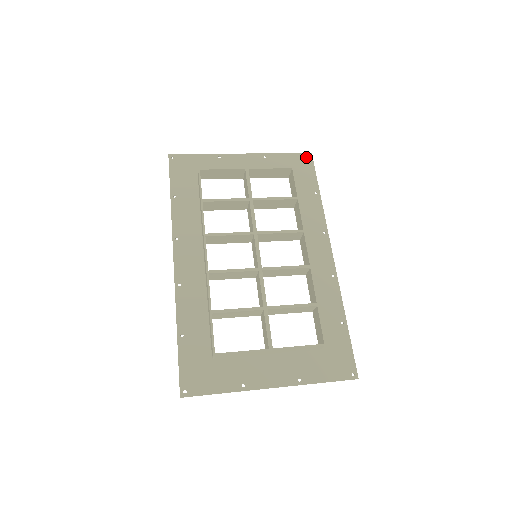
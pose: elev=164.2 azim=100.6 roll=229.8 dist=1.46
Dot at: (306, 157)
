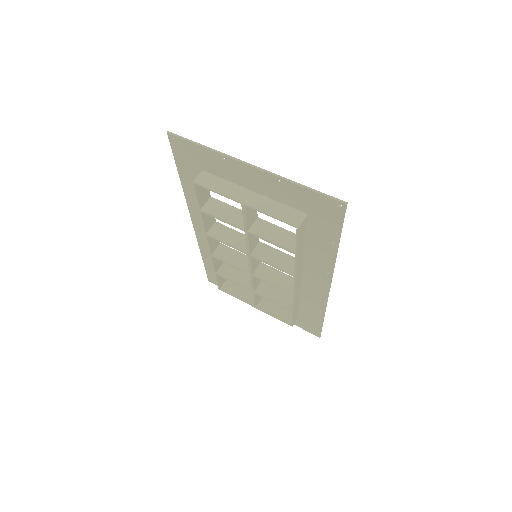
Dot at: (336, 205)
